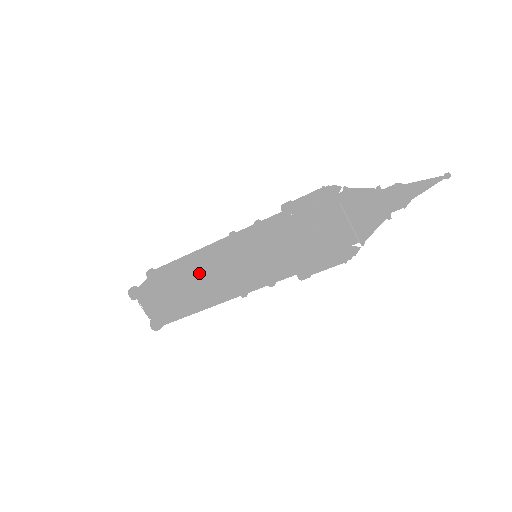
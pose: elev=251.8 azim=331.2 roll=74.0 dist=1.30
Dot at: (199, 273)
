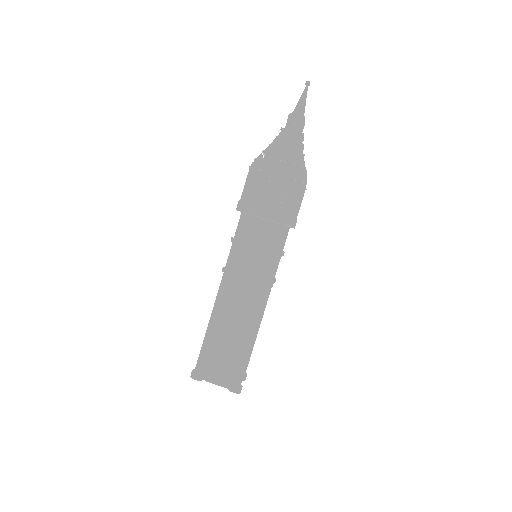
Dot at: (227, 304)
